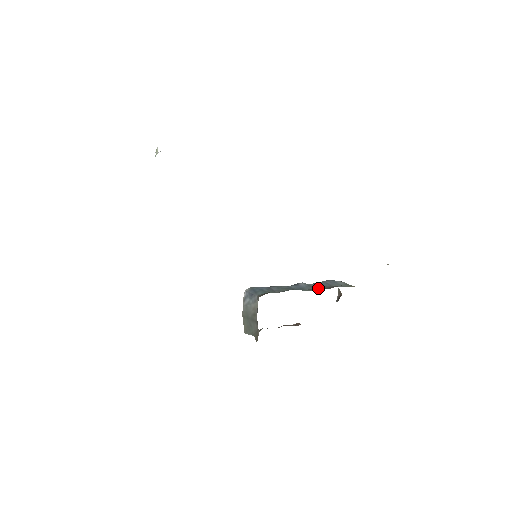
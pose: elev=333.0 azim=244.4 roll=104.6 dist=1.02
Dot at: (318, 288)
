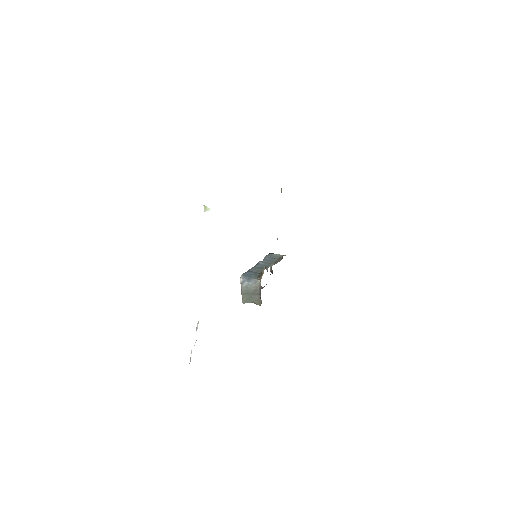
Dot at: (272, 262)
